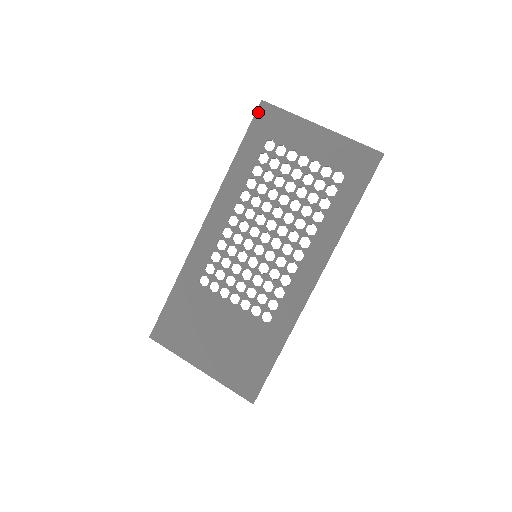
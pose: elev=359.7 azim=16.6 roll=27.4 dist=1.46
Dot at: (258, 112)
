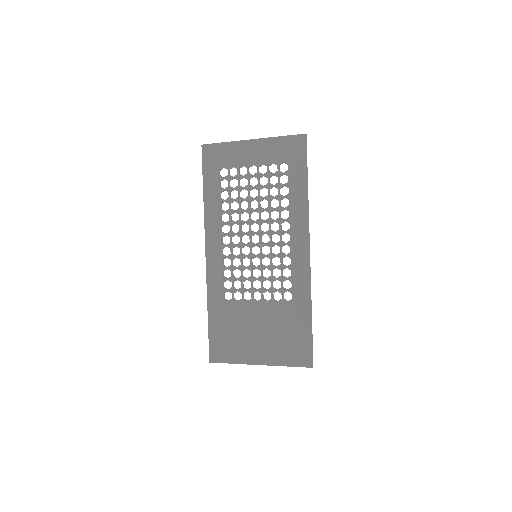
Dot at: (203, 154)
